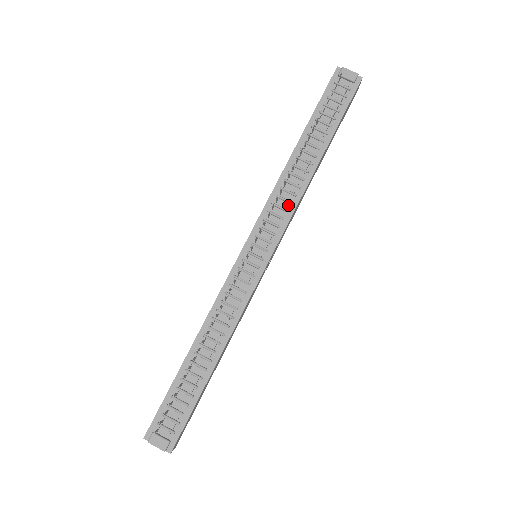
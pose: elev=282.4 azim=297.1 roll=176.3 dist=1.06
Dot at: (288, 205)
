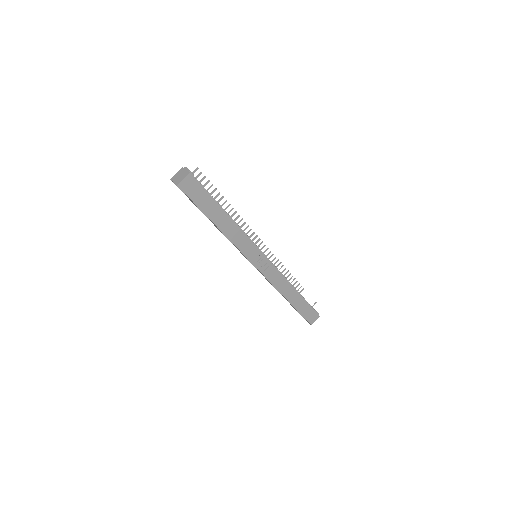
Dot at: occluded
